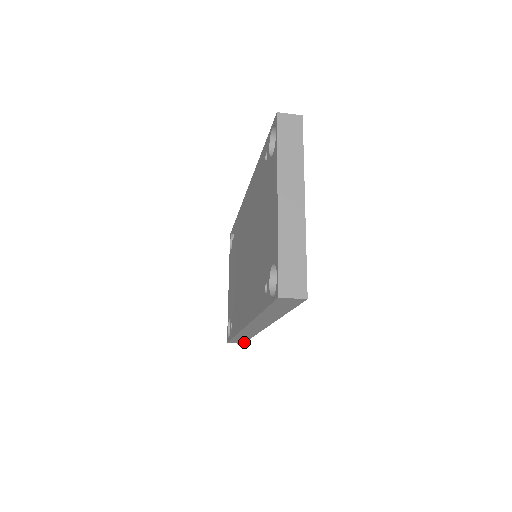
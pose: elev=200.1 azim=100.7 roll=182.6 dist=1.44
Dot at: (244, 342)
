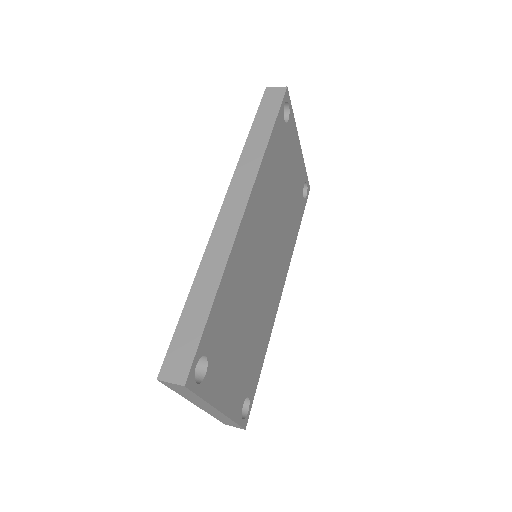
Dot at: (307, 197)
